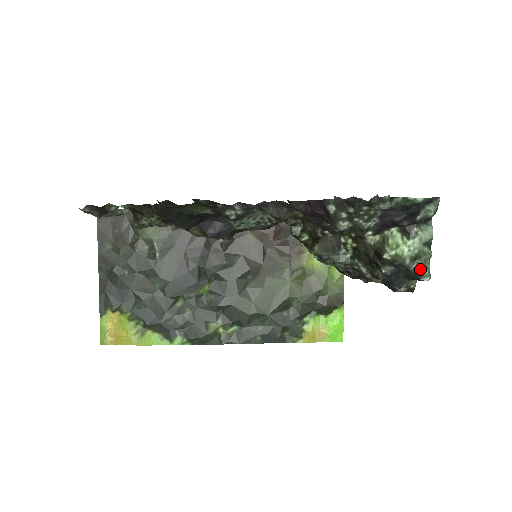
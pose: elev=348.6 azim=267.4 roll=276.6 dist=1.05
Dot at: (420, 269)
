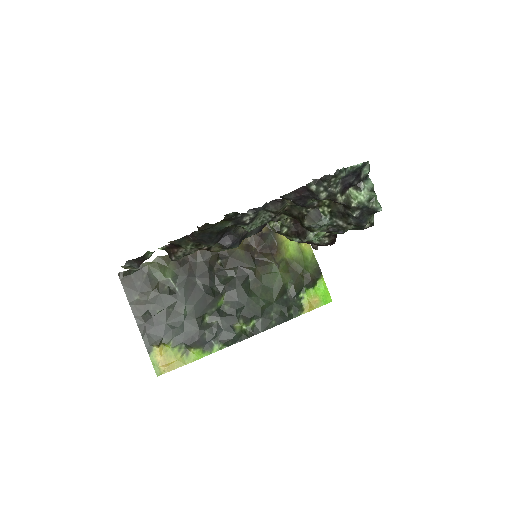
Dot at: (375, 205)
